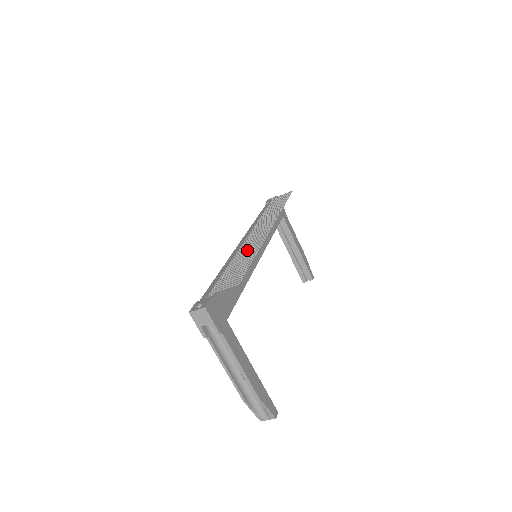
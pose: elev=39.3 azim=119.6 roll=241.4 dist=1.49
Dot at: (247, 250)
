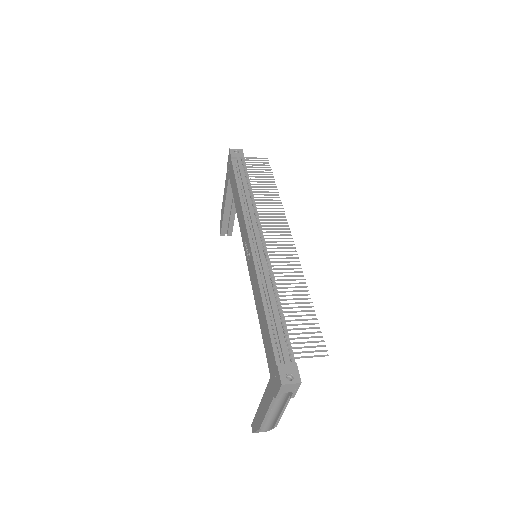
Dot at: (289, 280)
